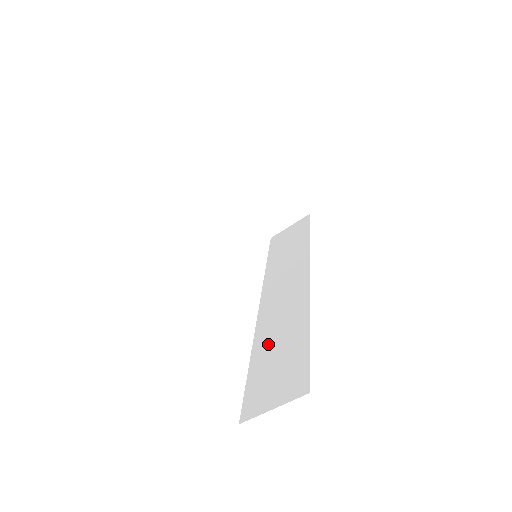
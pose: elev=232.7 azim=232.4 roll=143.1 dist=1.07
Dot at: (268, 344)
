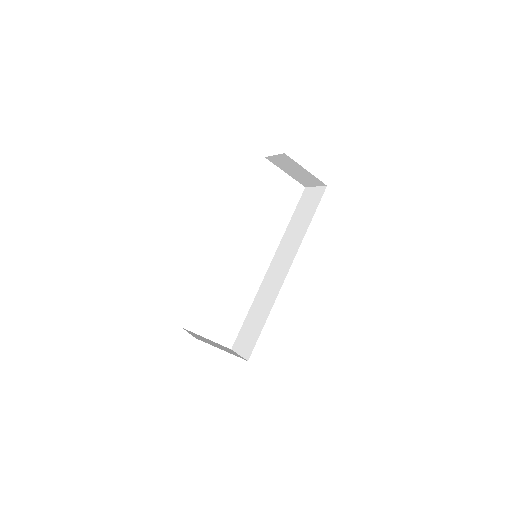
Dot at: (256, 309)
